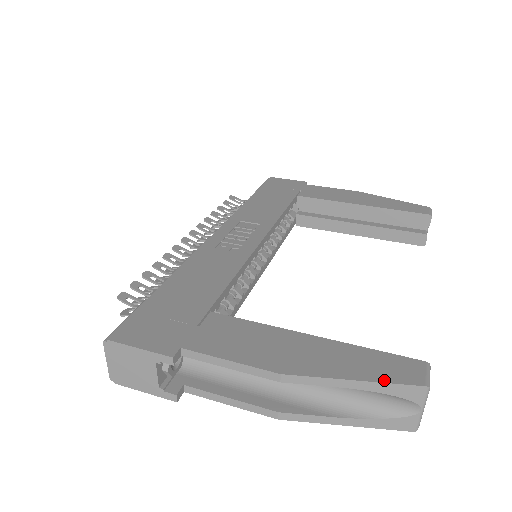
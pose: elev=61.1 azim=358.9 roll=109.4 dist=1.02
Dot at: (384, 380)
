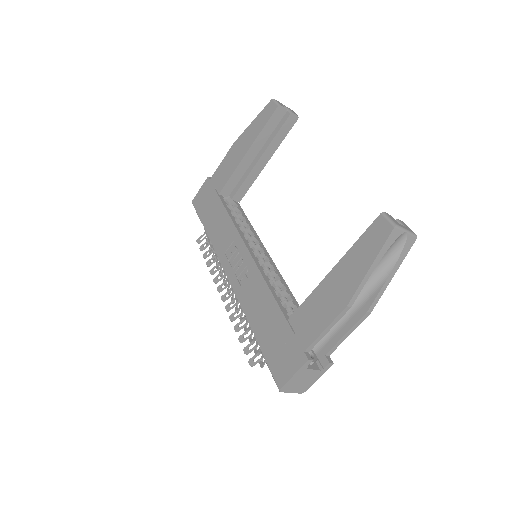
Dot at: (379, 249)
